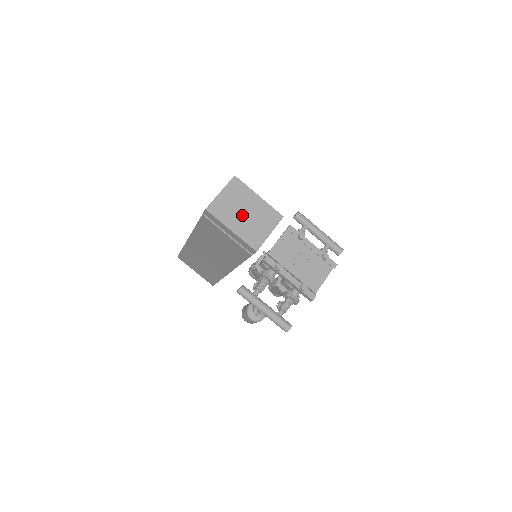
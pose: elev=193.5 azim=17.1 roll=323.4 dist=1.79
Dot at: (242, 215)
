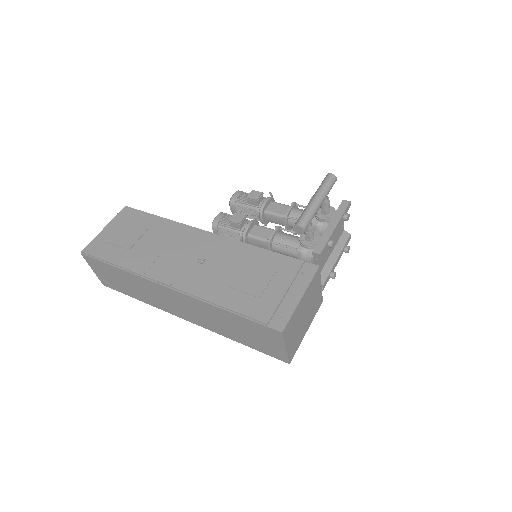
Dot at: (304, 320)
